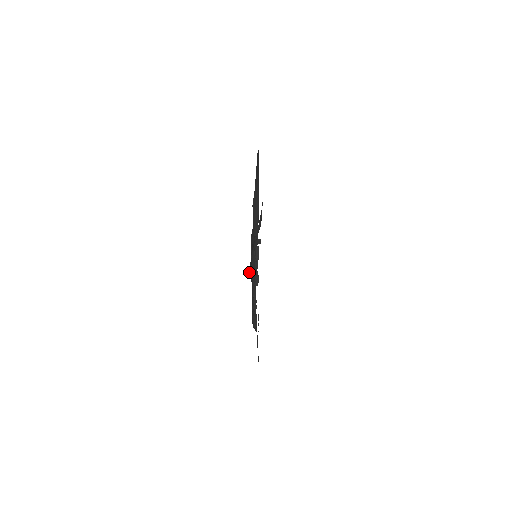
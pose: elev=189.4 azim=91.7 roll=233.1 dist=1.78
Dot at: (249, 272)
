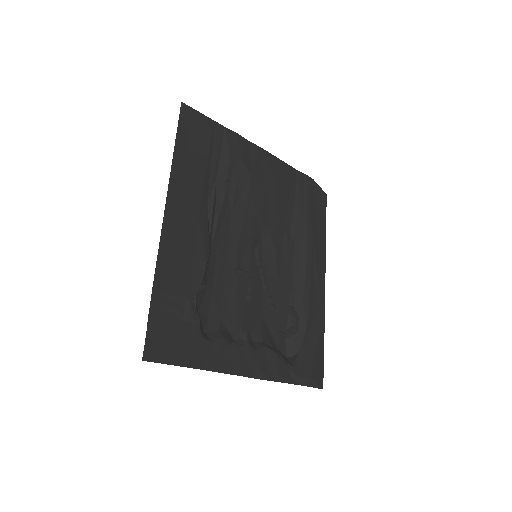
Dot at: (289, 357)
